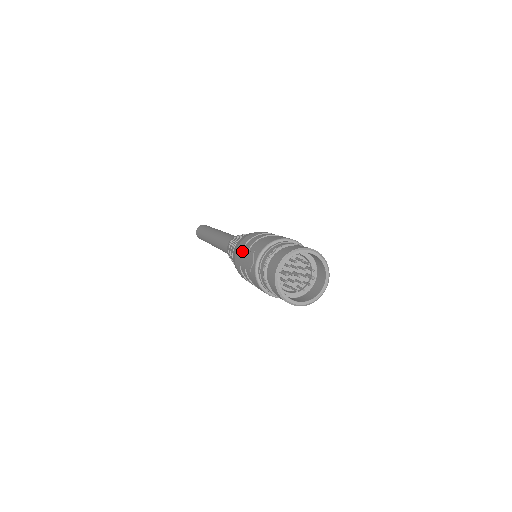
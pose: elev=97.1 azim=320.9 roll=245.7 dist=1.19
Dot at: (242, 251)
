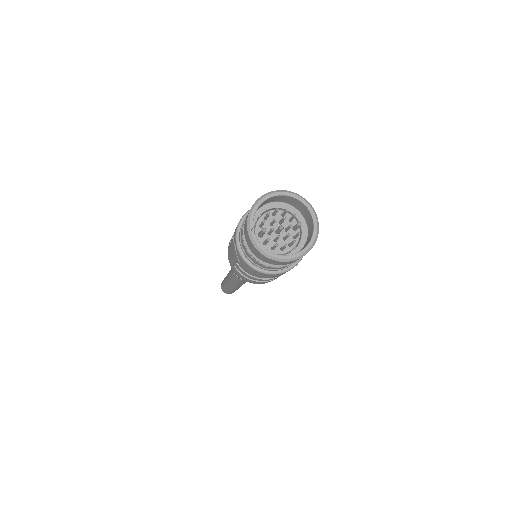
Dot at: (228, 249)
